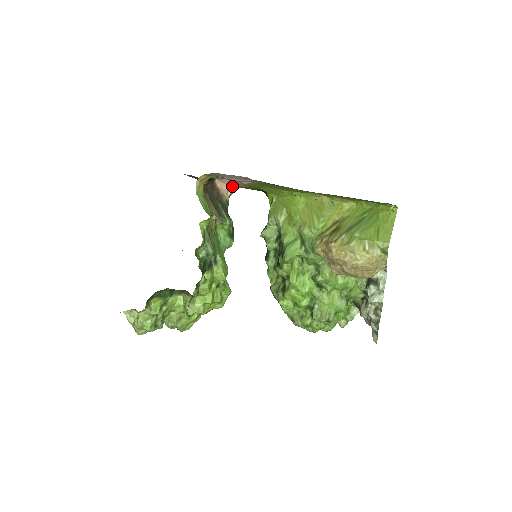
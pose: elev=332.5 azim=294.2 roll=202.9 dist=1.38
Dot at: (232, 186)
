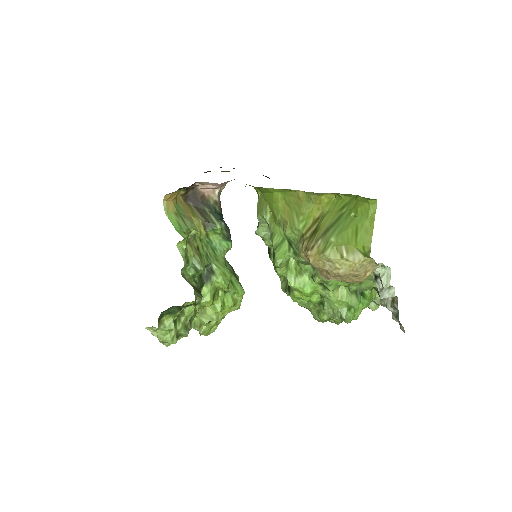
Dot at: (216, 185)
